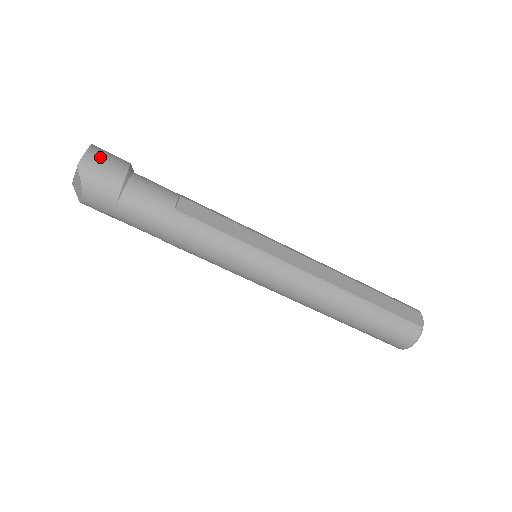
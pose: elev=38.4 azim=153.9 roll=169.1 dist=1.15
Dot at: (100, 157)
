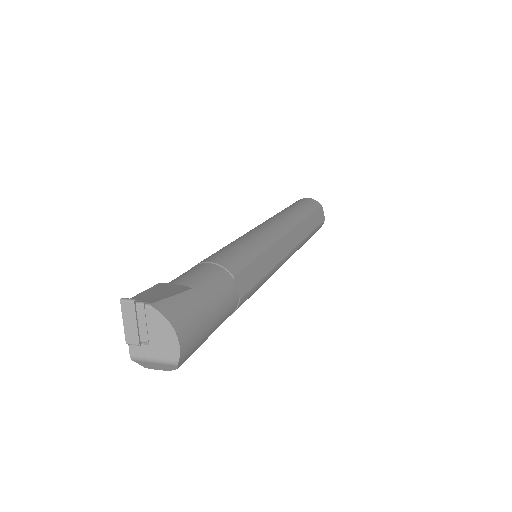
Dot at: (189, 329)
